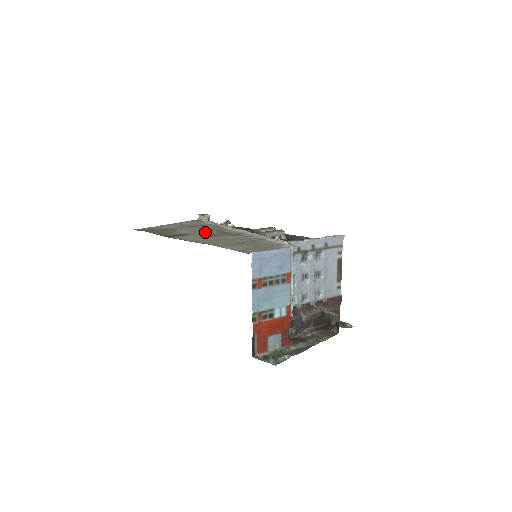
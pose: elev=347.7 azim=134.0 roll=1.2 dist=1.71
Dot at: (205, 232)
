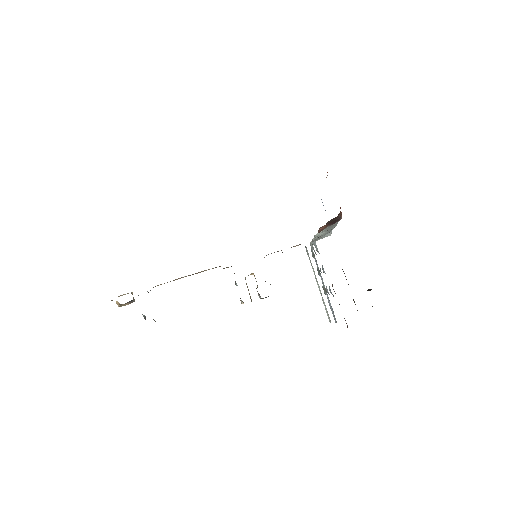
Dot at: occluded
